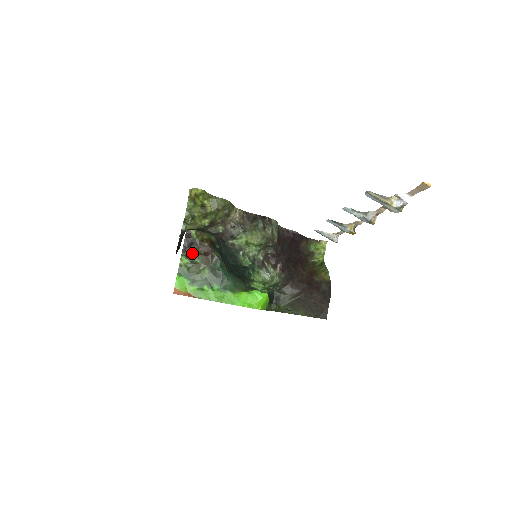
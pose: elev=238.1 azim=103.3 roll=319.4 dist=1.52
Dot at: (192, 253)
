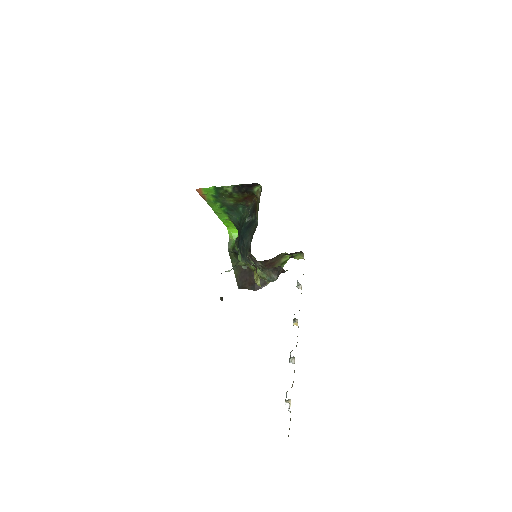
Dot at: (240, 191)
